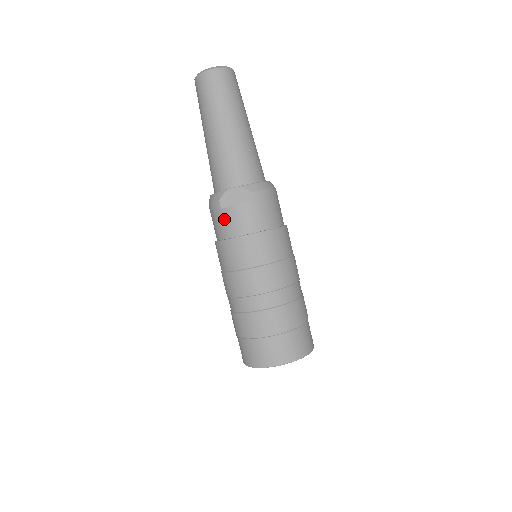
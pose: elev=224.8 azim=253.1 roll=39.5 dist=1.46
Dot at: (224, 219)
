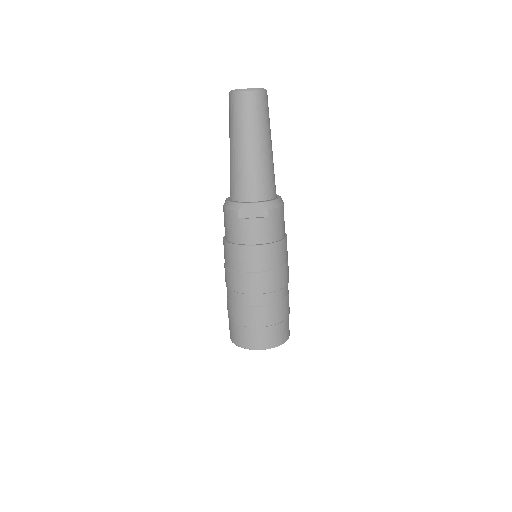
Dot at: (239, 227)
